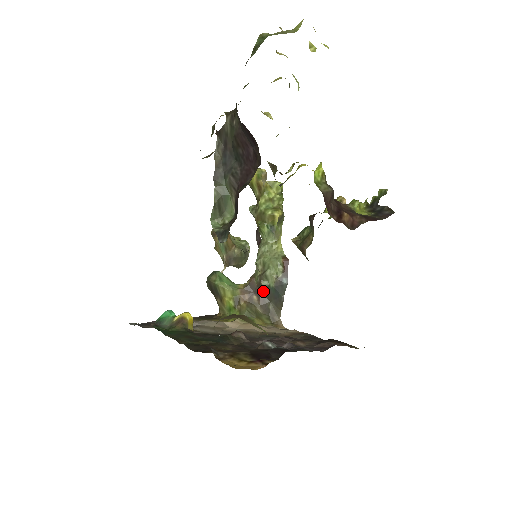
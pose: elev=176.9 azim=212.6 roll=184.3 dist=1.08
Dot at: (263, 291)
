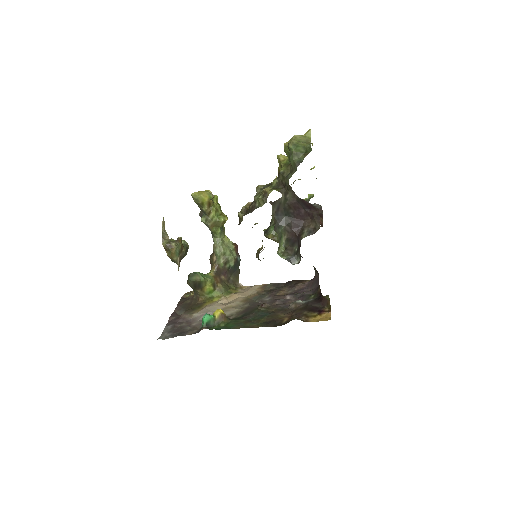
Dot at: (227, 271)
